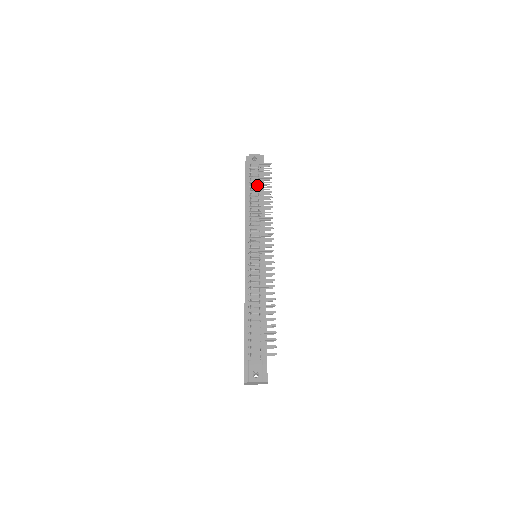
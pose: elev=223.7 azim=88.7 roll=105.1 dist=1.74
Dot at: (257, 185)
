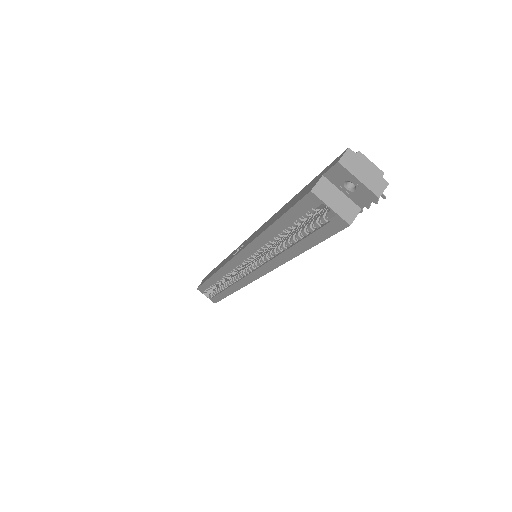
Dot at: occluded
